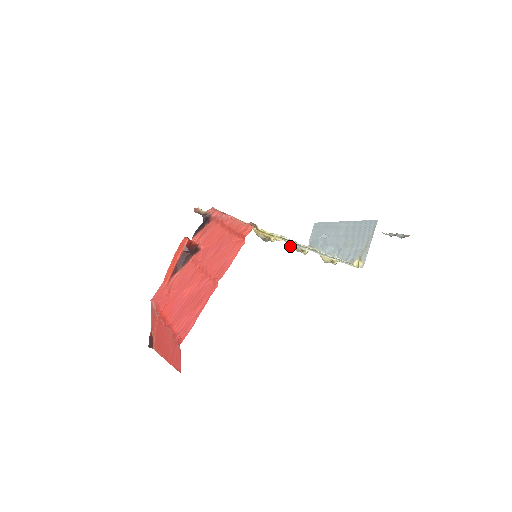
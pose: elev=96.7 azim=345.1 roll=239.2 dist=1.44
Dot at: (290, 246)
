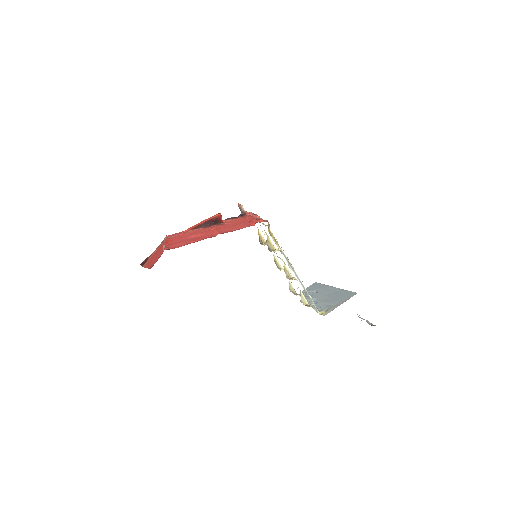
Dot at: (284, 269)
